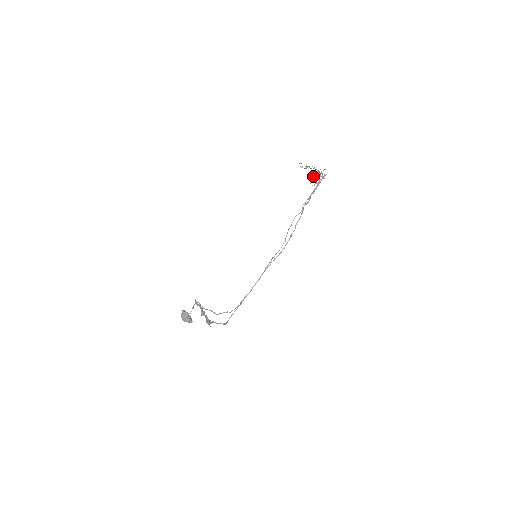
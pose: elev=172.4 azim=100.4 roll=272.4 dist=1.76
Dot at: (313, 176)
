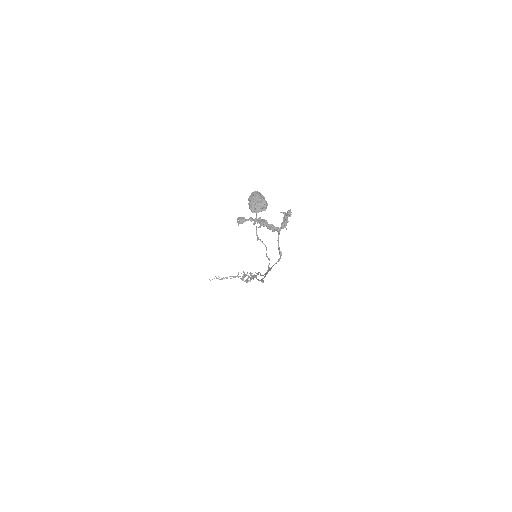
Dot at: (244, 273)
